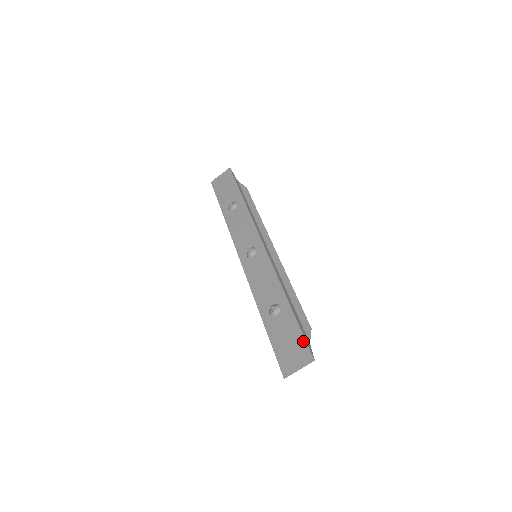
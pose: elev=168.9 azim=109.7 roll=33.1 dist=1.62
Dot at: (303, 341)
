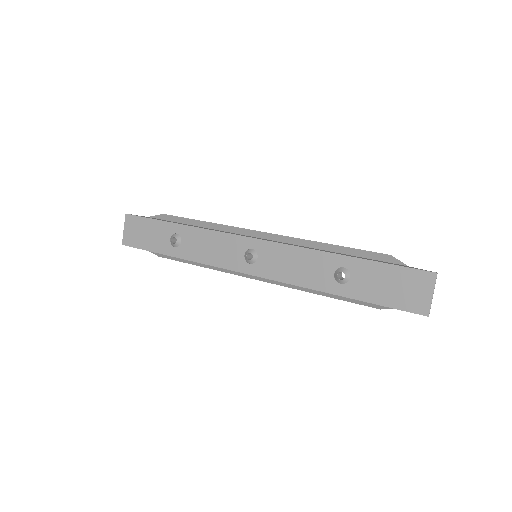
Dot at: (406, 270)
